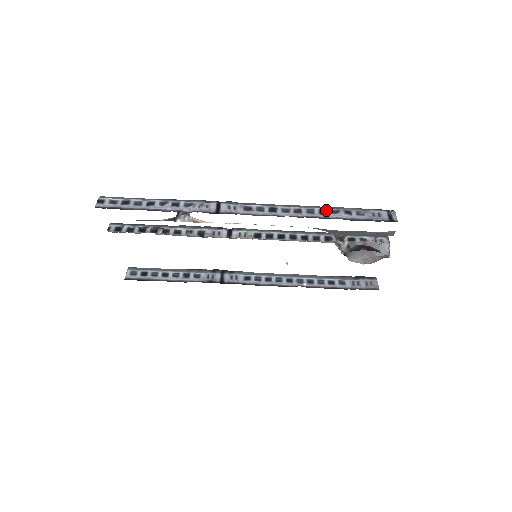
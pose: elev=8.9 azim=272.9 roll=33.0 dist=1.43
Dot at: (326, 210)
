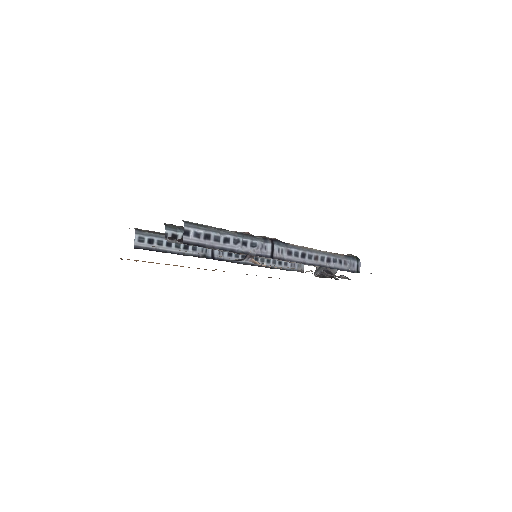
Dot at: (331, 259)
